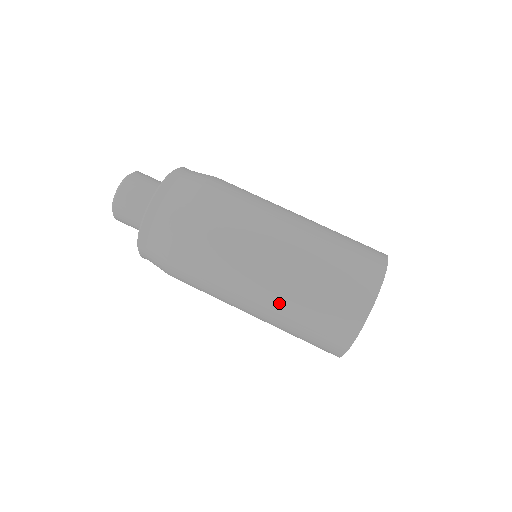
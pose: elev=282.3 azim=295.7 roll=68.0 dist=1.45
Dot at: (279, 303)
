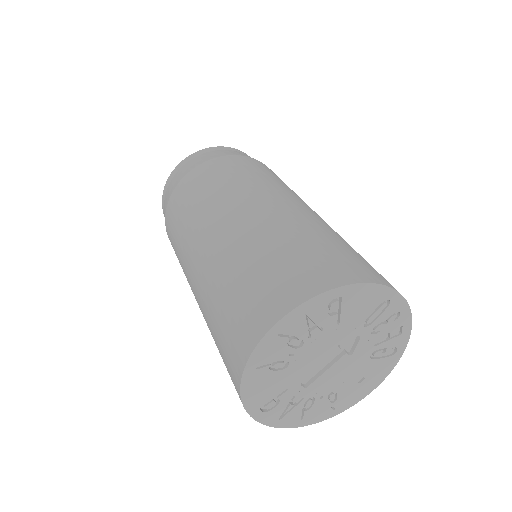
Dot at: (296, 217)
